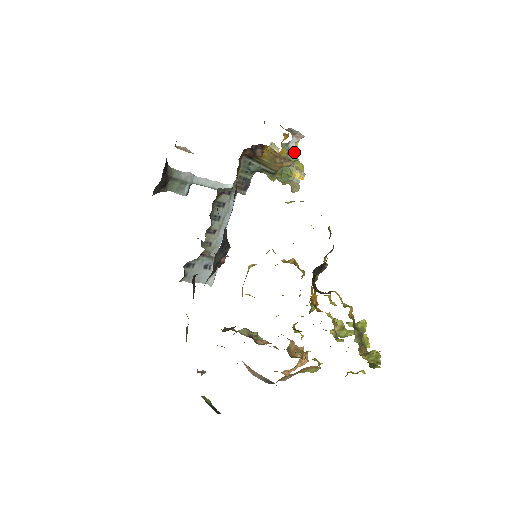
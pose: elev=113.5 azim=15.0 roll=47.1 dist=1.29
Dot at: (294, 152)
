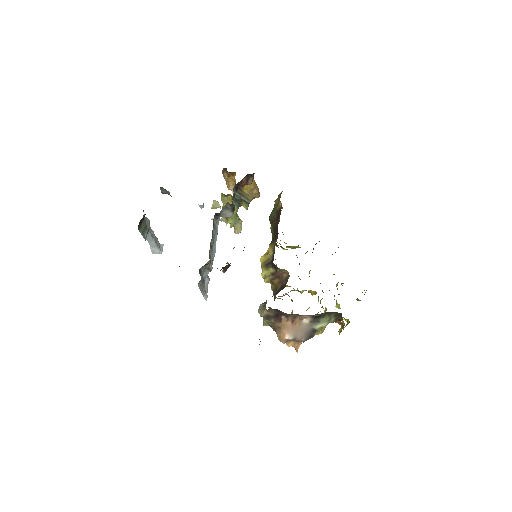
Dot at: occluded
